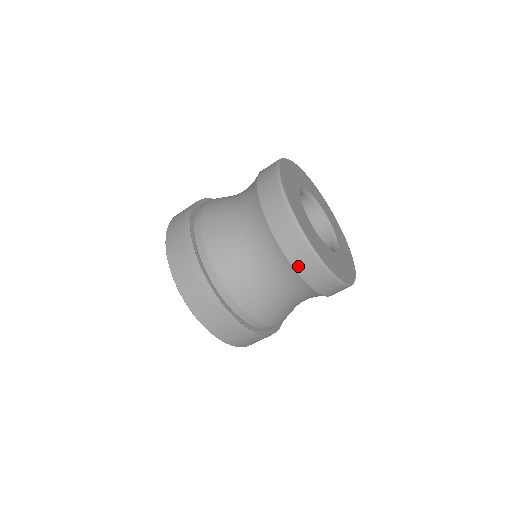
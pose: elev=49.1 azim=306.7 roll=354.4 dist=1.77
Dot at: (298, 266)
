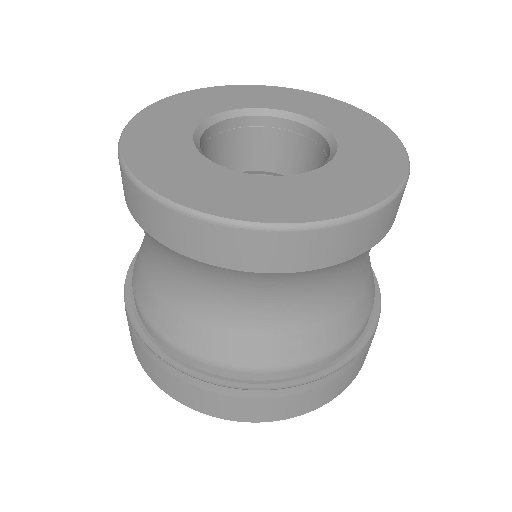
Dot at: (316, 262)
